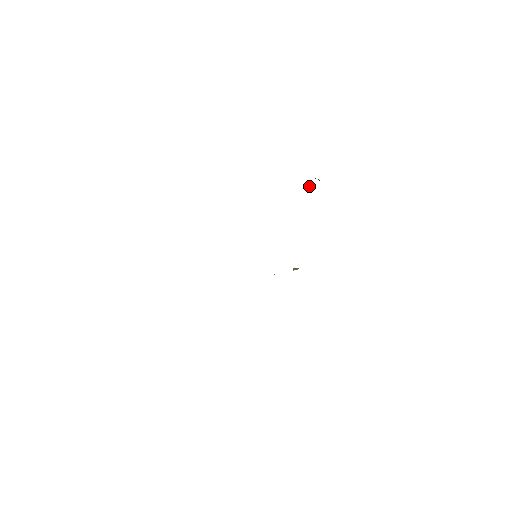
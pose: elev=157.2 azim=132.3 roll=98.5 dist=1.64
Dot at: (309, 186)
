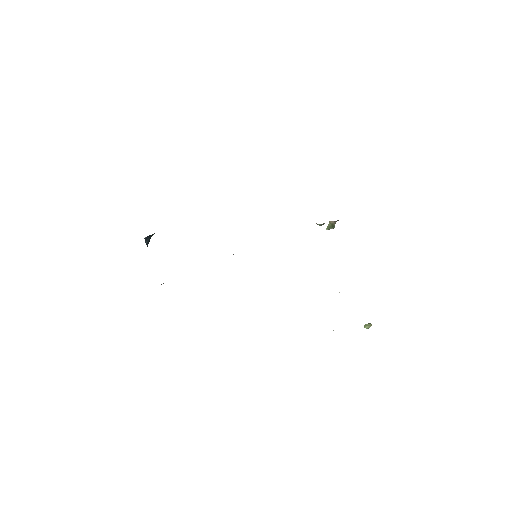
Dot at: occluded
